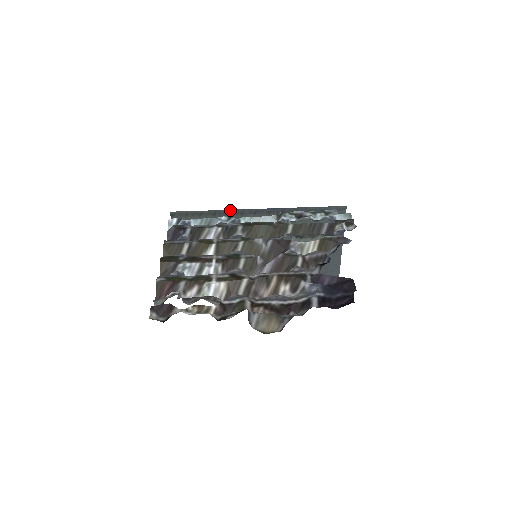
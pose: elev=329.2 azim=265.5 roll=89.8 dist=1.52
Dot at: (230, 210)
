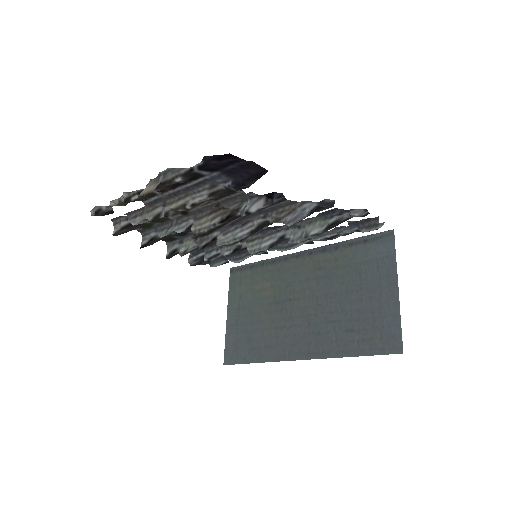
Dot at: (276, 258)
